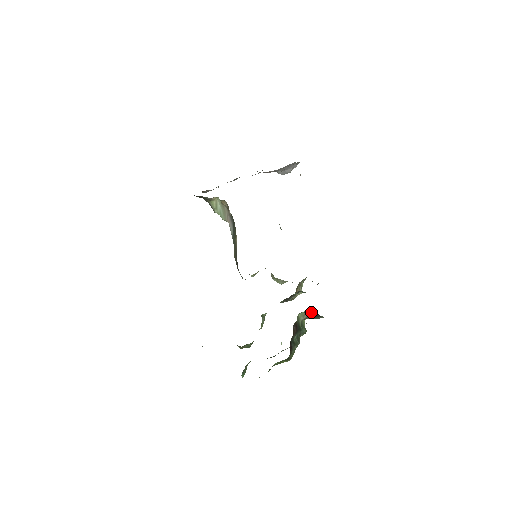
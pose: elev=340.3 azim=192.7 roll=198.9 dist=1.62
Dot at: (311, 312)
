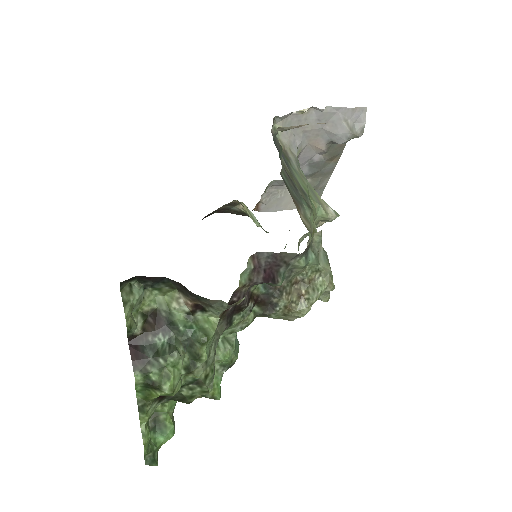
Dot at: (183, 290)
